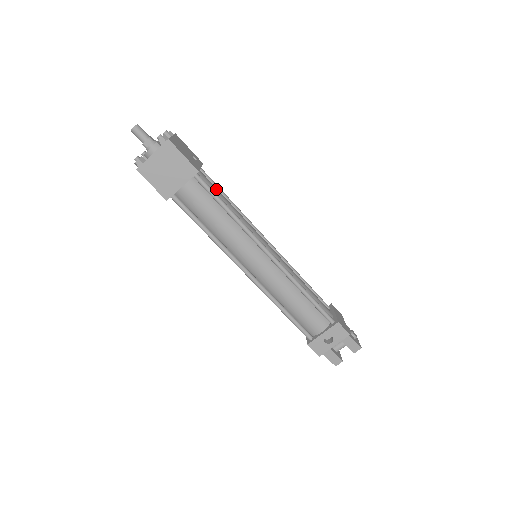
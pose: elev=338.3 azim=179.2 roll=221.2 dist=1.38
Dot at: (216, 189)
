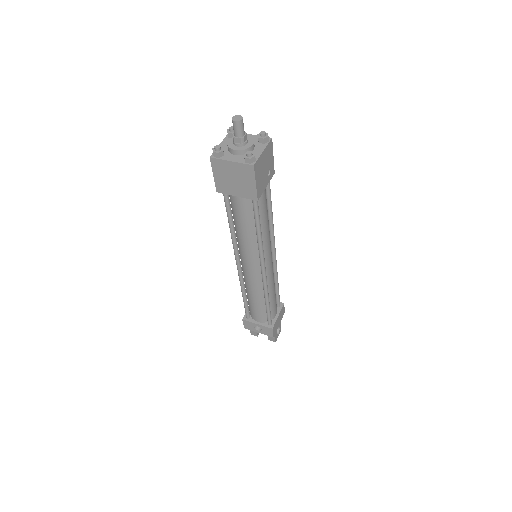
Dot at: (265, 207)
